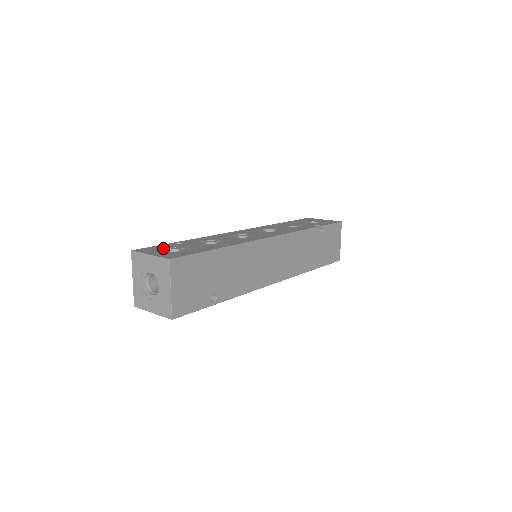
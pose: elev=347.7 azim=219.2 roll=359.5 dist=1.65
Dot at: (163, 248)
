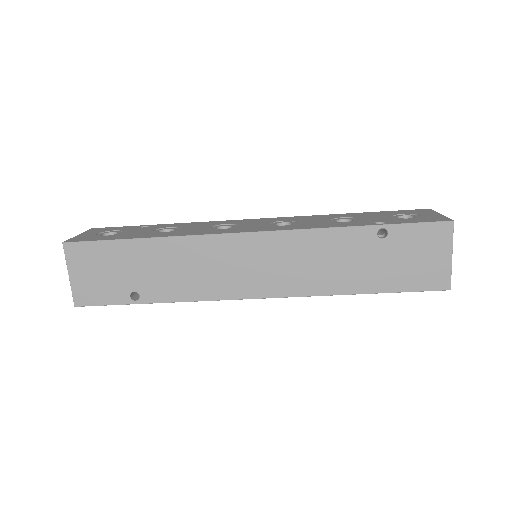
Dot at: (111, 230)
